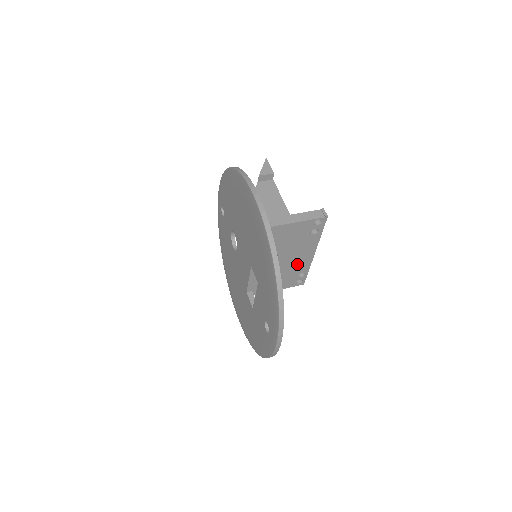
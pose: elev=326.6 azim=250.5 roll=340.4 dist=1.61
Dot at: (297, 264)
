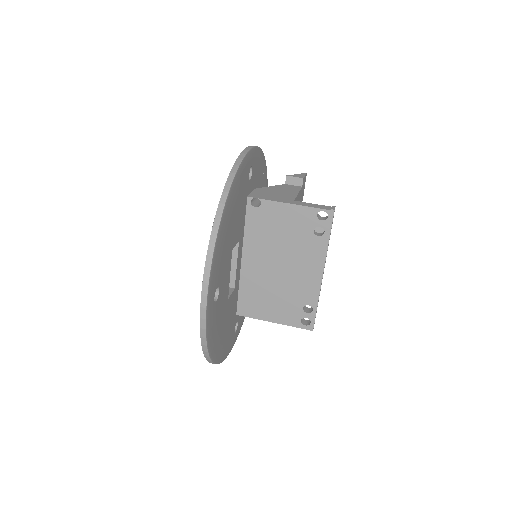
Dot at: (301, 284)
